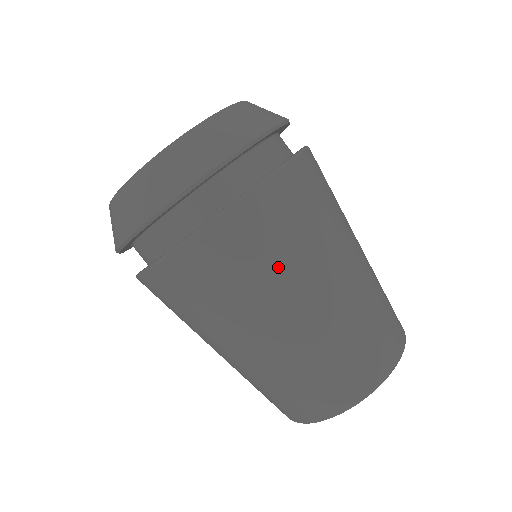
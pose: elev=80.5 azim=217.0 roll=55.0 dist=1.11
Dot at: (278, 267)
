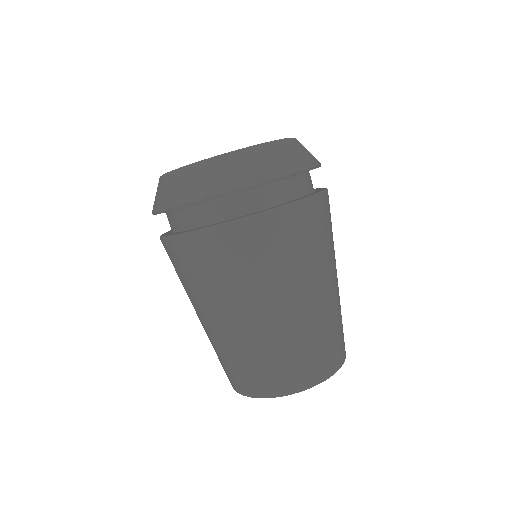
Dot at: (312, 257)
